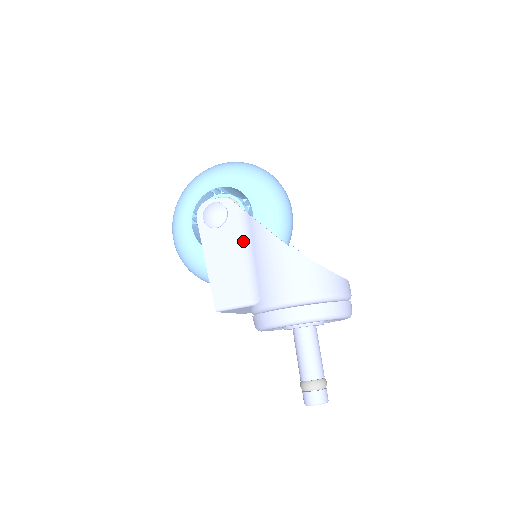
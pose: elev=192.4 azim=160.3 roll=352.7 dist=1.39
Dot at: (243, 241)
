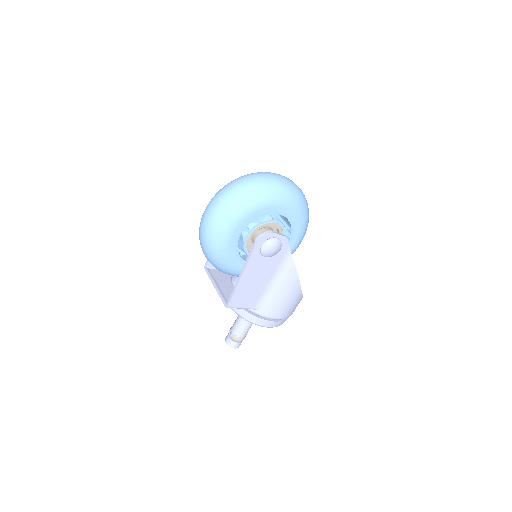
Dot at: (275, 271)
